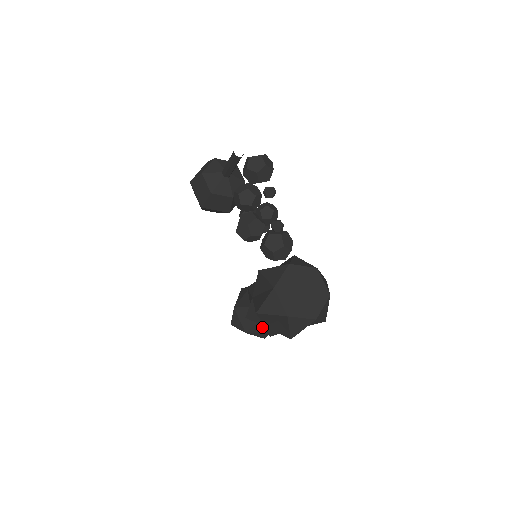
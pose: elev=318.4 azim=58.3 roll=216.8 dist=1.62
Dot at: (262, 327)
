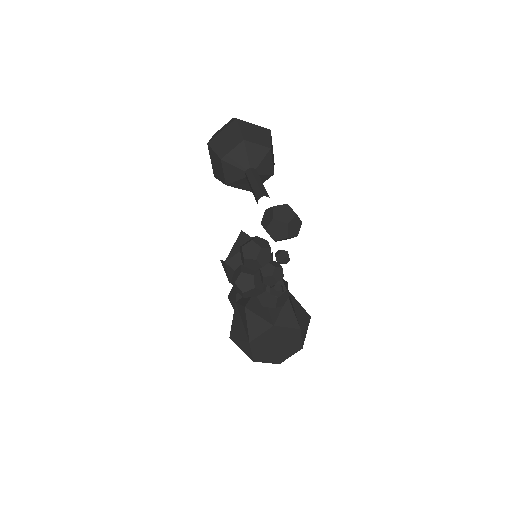
Dot at: occluded
